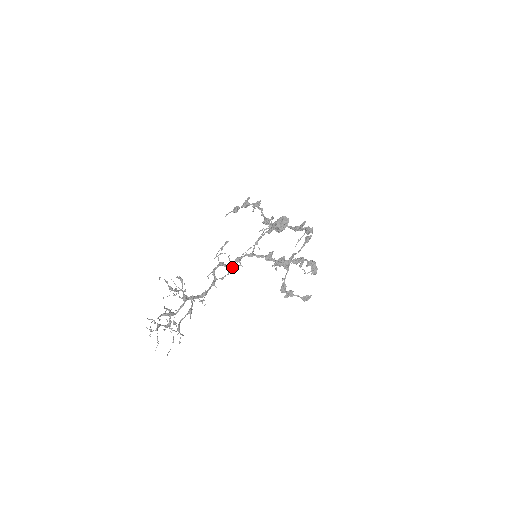
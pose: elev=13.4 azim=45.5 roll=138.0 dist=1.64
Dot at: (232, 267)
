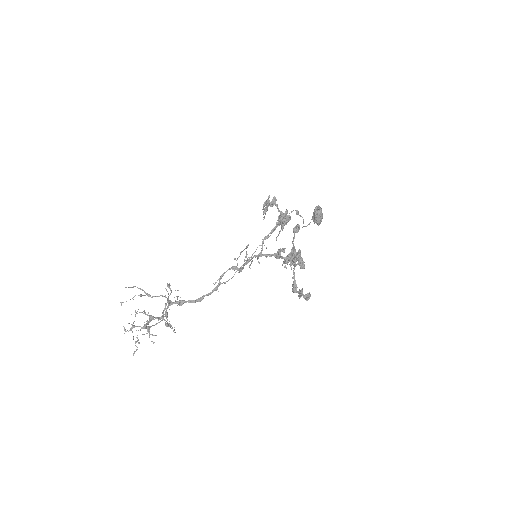
Dot at: (237, 270)
